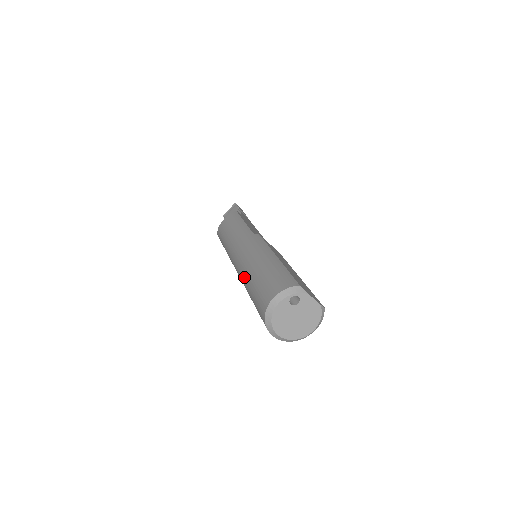
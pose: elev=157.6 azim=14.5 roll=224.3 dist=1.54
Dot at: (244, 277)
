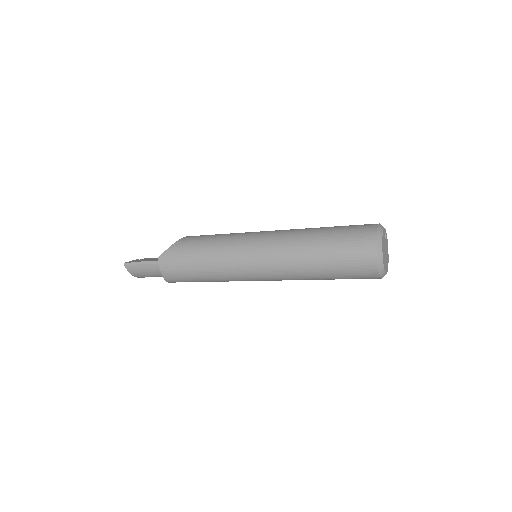
Dot at: (300, 236)
